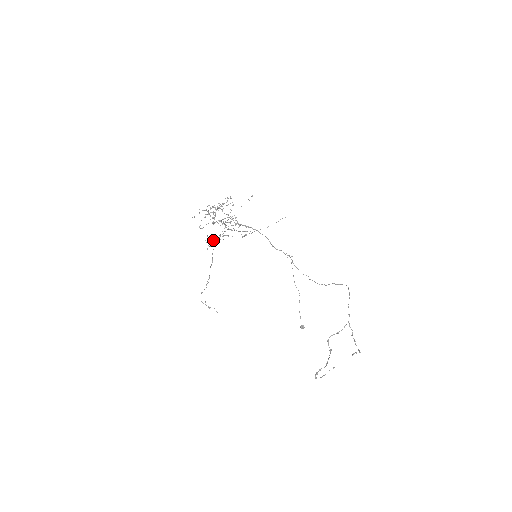
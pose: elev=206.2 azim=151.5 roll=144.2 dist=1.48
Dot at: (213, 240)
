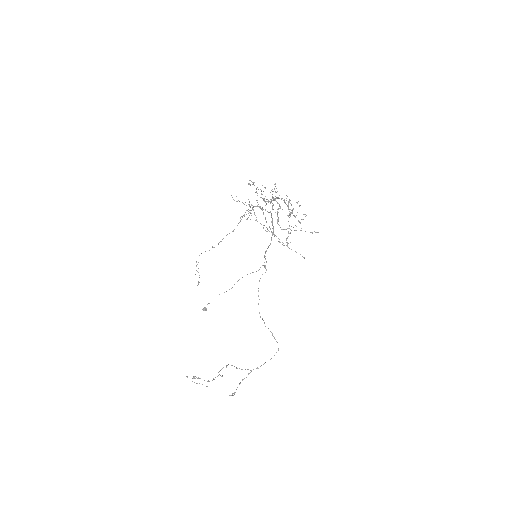
Dot at: occluded
